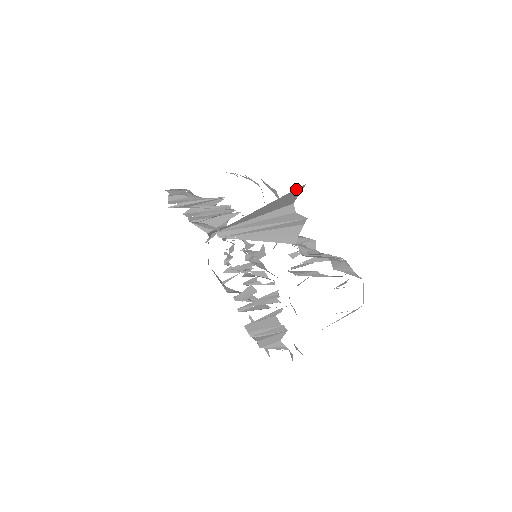
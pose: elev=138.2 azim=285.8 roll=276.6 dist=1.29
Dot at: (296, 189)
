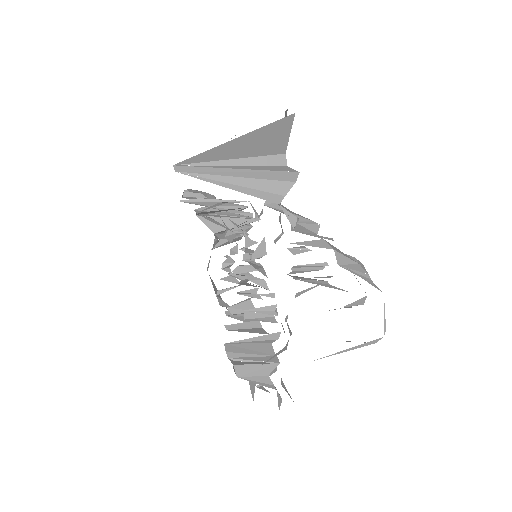
Dot at: (282, 119)
